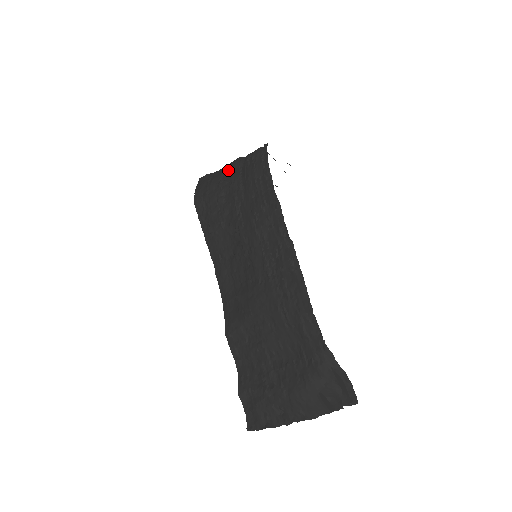
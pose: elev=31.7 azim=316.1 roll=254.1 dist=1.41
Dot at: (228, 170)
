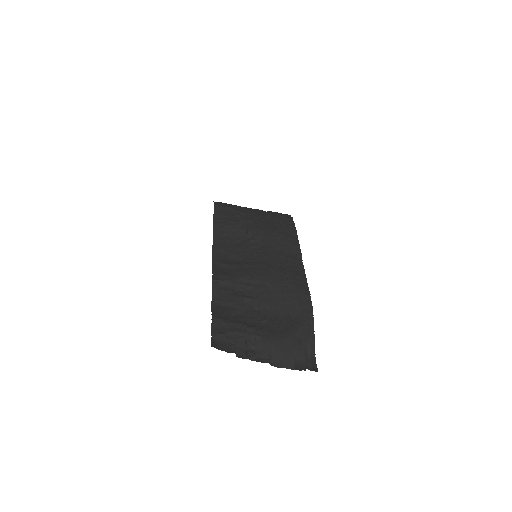
Dot at: (251, 208)
